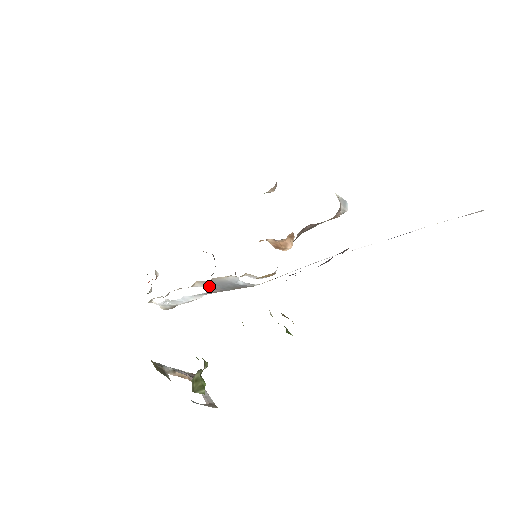
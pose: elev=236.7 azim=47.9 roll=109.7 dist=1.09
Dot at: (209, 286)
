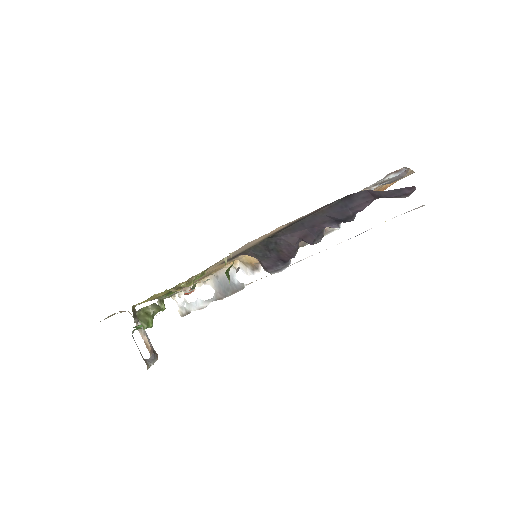
Dot at: (216, 287)
